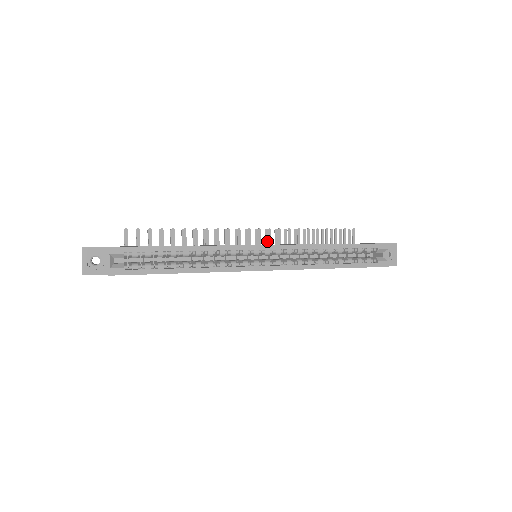
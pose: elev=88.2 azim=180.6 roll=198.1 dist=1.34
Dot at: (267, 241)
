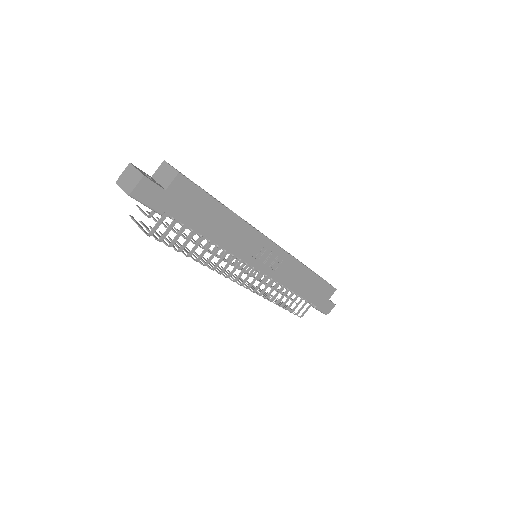
Dot at: (241, 280)
